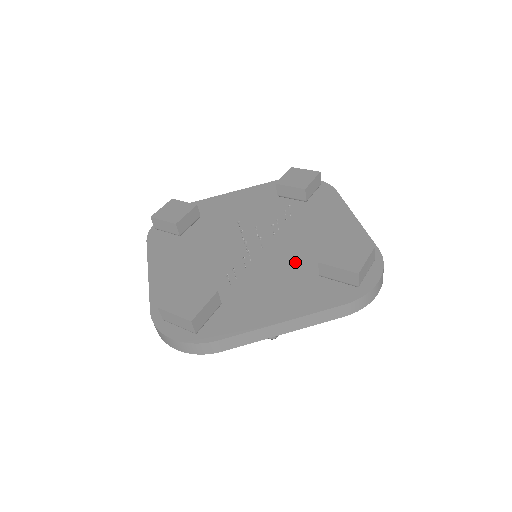
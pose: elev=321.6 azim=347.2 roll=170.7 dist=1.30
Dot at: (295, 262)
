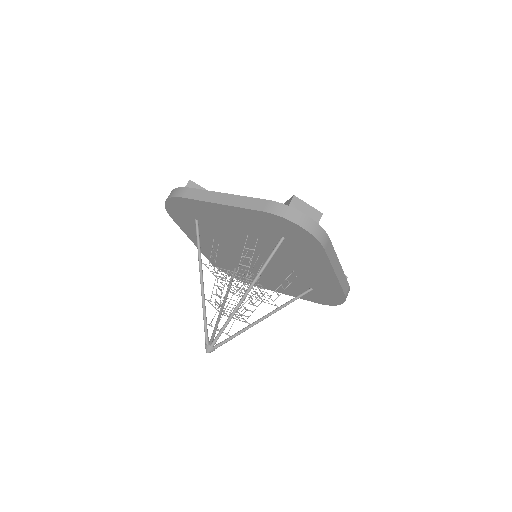
Dot at: occluded
